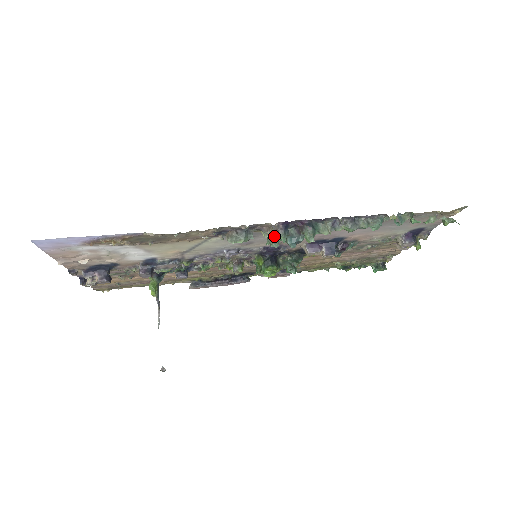
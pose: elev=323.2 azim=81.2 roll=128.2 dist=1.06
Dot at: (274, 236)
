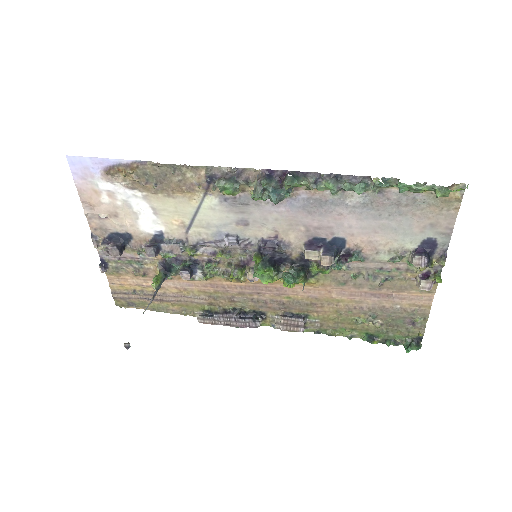
Dot at: (257, 185)
